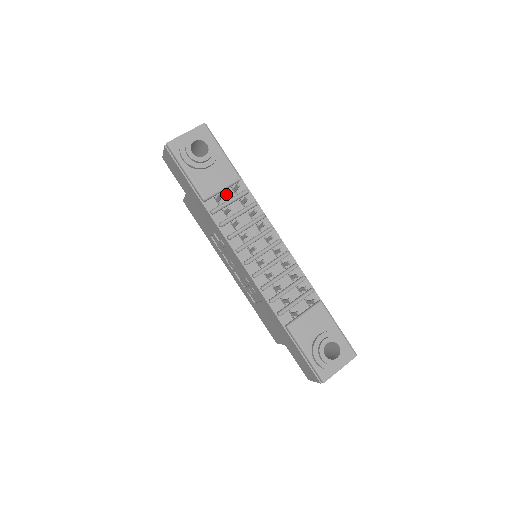
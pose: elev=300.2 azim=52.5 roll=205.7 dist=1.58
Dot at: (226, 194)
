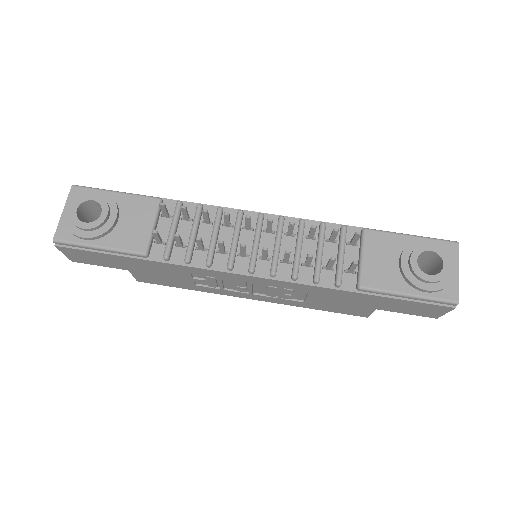
Dot at: (162, 228)
